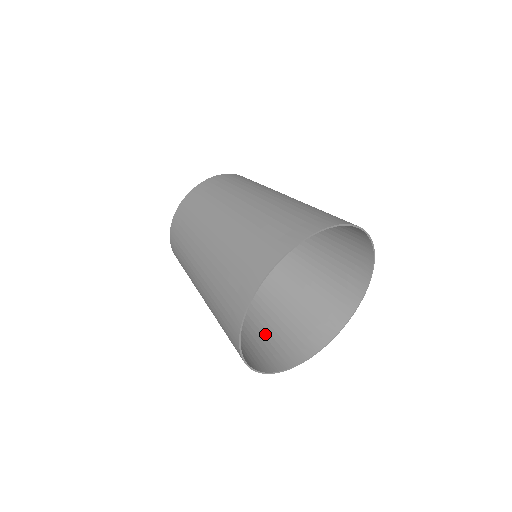
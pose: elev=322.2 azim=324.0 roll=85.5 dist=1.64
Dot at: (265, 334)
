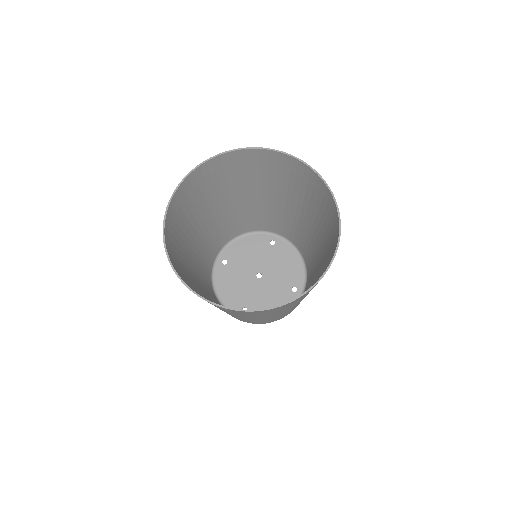
Dot at: occluded
